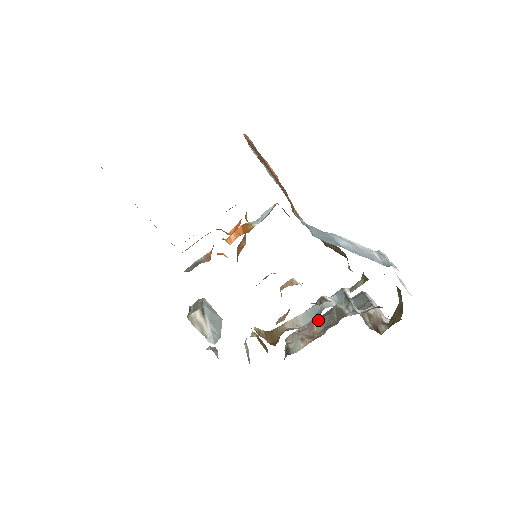
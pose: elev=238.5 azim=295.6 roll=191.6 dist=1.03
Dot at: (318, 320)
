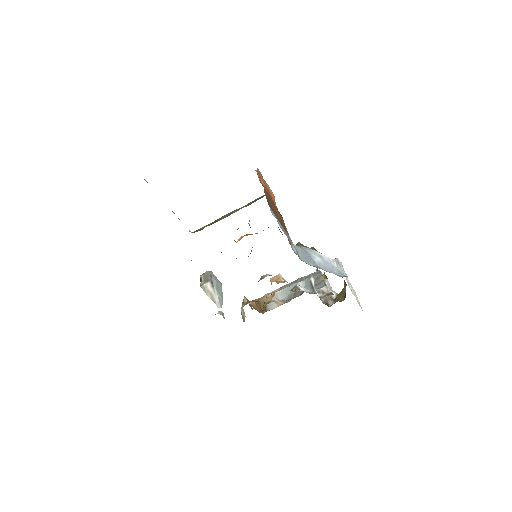
Dot at: occluded
